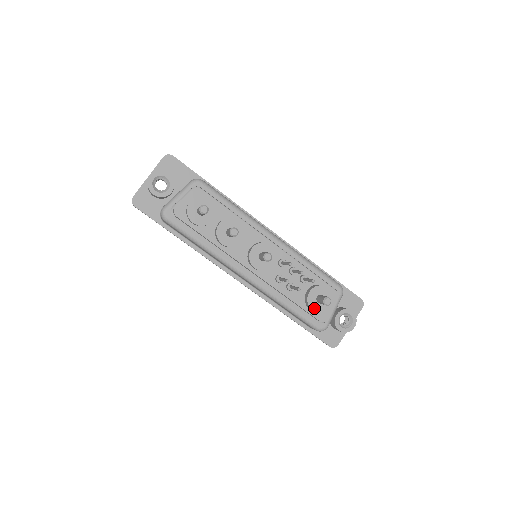
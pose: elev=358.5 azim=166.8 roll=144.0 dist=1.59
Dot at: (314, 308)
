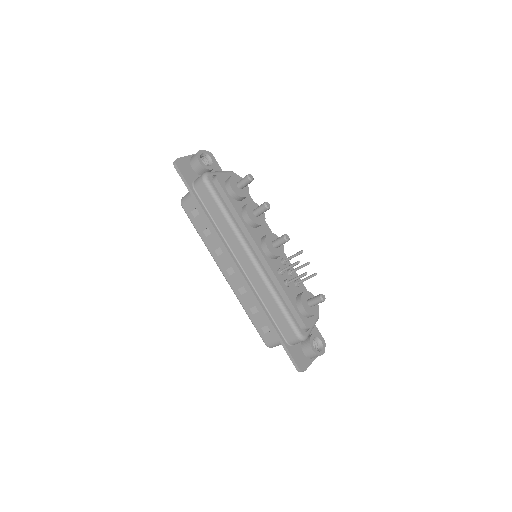
Dot at: (305, 307)
